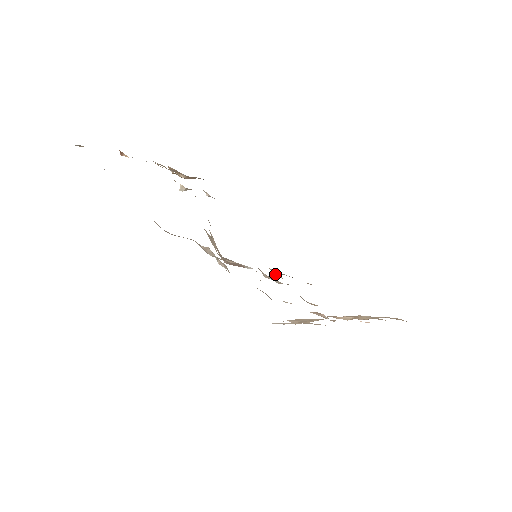
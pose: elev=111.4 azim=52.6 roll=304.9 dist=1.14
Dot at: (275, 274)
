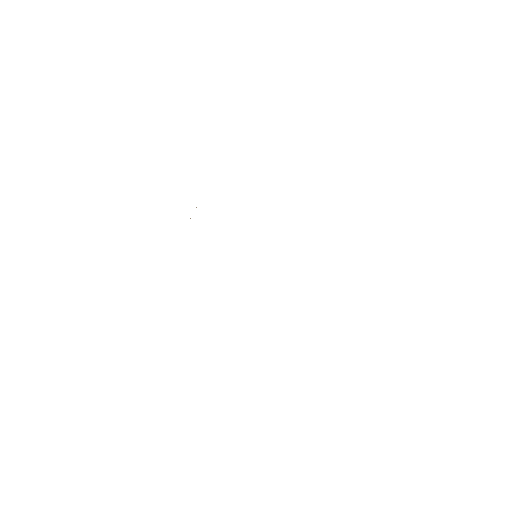
Dot at: occluded
